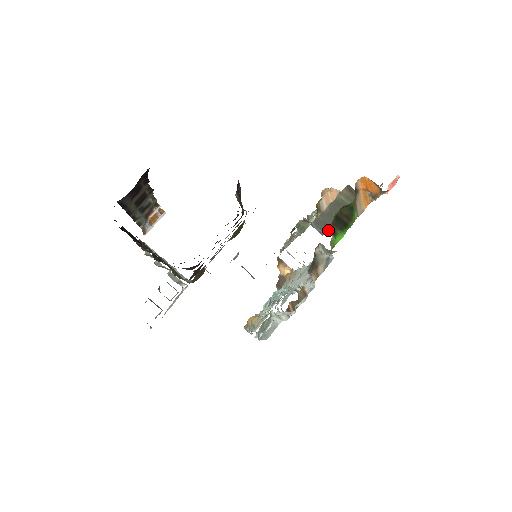
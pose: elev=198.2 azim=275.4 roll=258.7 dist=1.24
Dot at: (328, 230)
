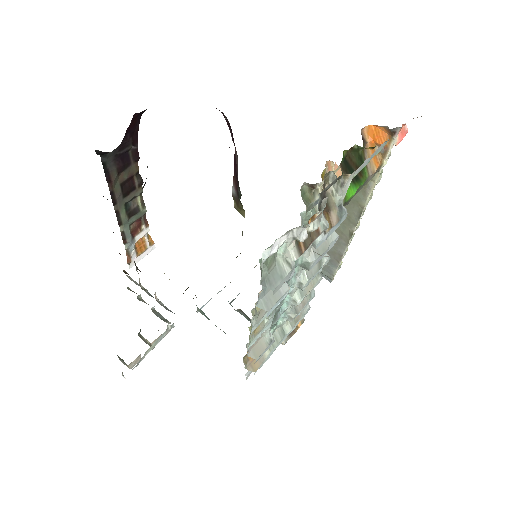
Dot at: (337, 266)
